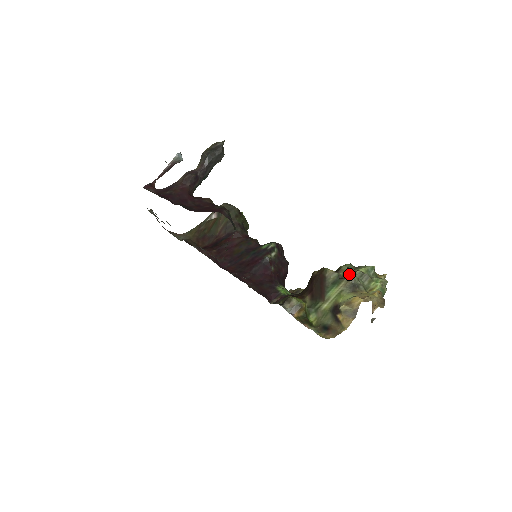
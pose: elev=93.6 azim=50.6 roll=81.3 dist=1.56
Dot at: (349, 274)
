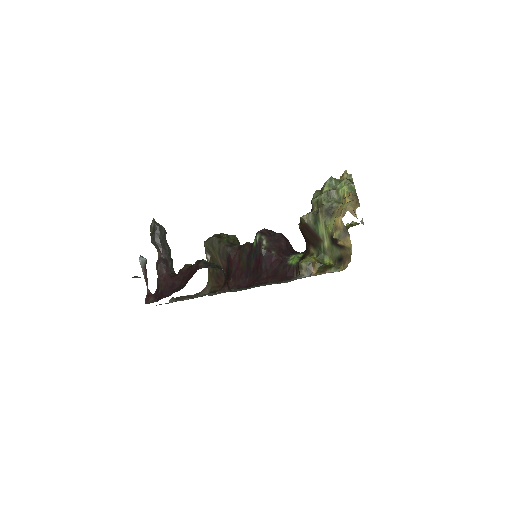
Dot at: (319, 203)
